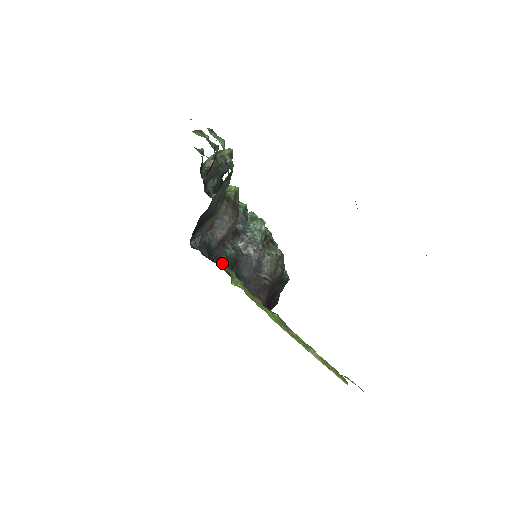
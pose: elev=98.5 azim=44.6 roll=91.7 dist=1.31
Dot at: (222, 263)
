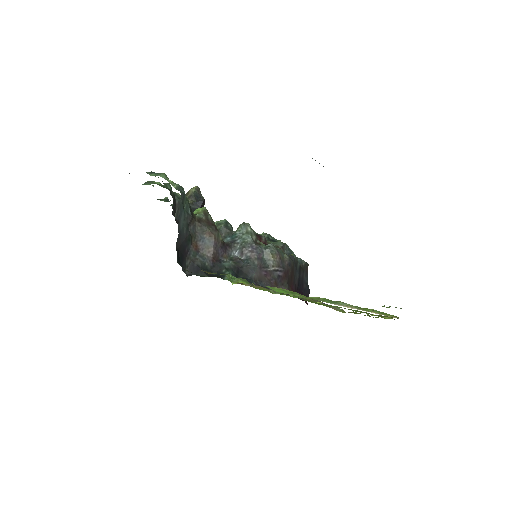
Dot at: (224, 276)
